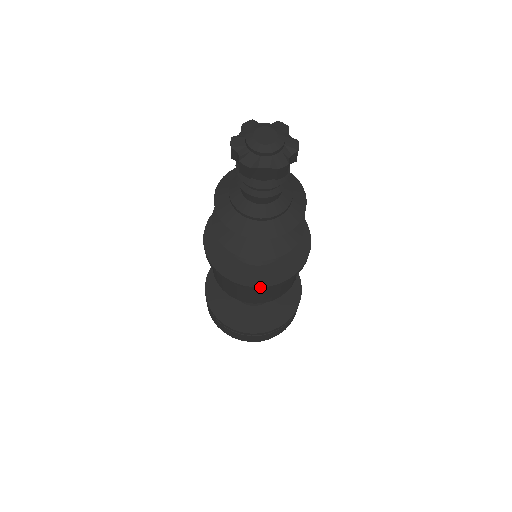
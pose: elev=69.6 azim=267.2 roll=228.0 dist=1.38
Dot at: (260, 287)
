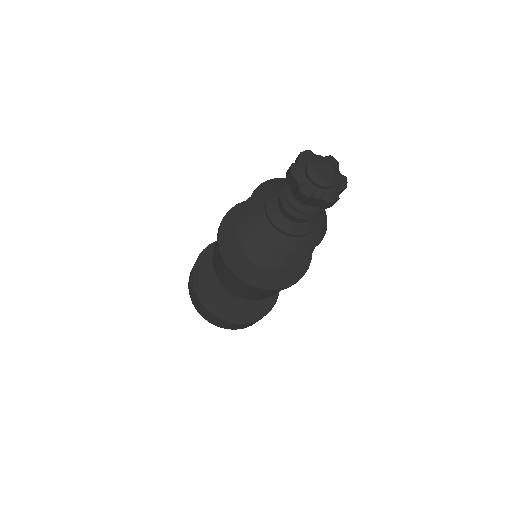
Dot at: (267, 289)
